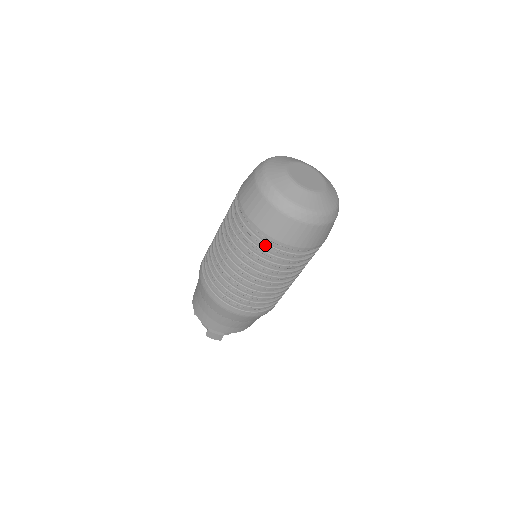
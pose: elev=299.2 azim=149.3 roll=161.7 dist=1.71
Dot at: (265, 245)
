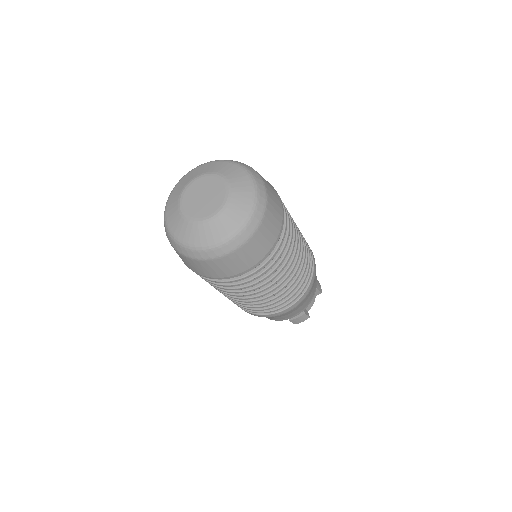
Dot at: occluded
